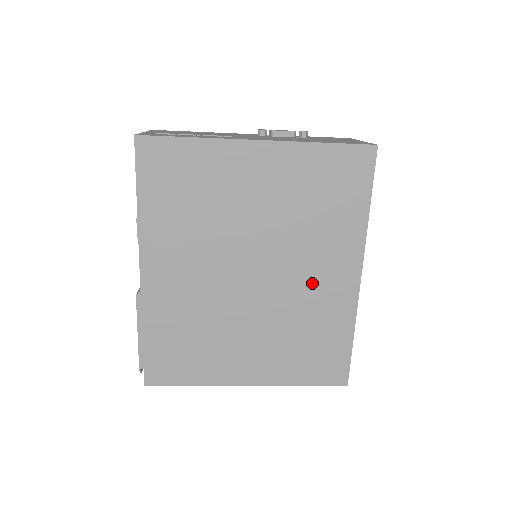
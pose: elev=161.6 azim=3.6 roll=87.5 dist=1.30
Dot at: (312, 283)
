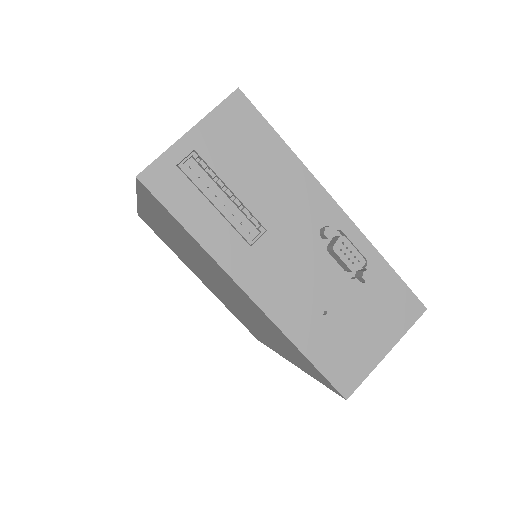
Dot at: (255, 327)
